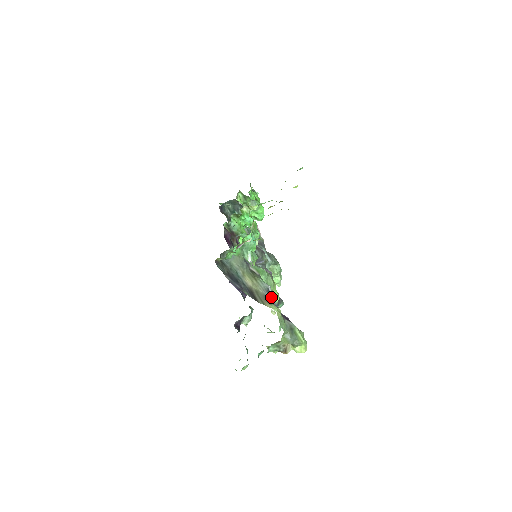
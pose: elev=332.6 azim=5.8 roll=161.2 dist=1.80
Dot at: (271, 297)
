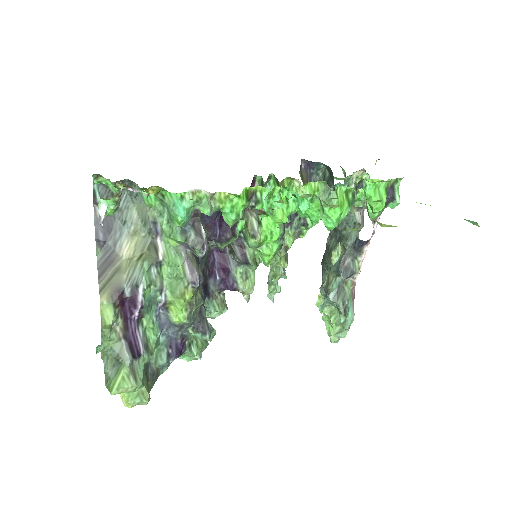
Dot at: (133, 298)
